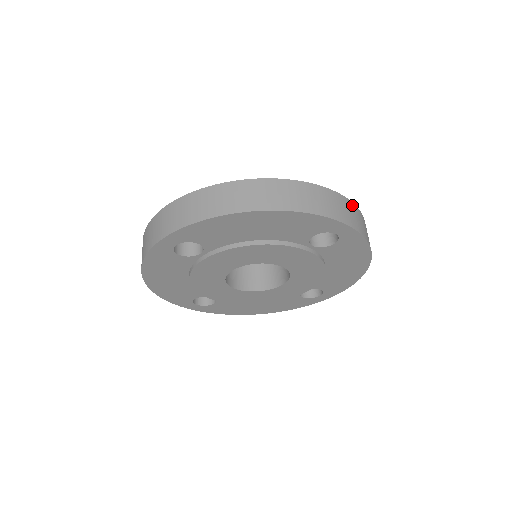
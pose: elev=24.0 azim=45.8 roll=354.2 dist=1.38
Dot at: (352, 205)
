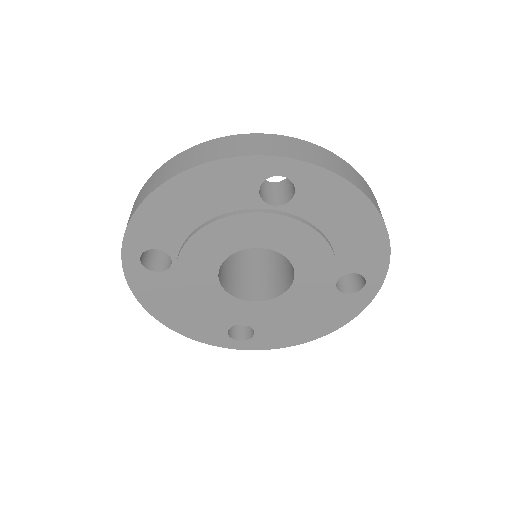
Dot at: (299, 141)
